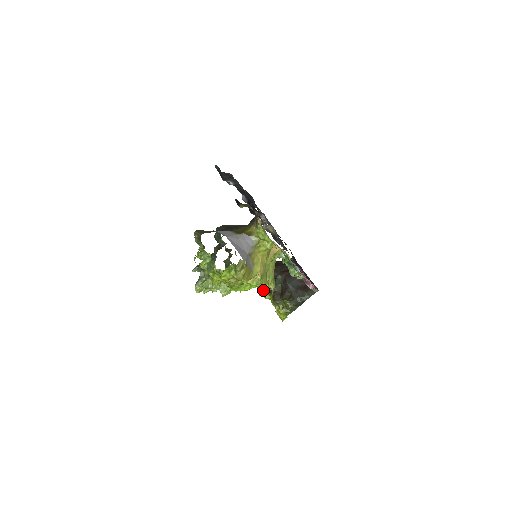
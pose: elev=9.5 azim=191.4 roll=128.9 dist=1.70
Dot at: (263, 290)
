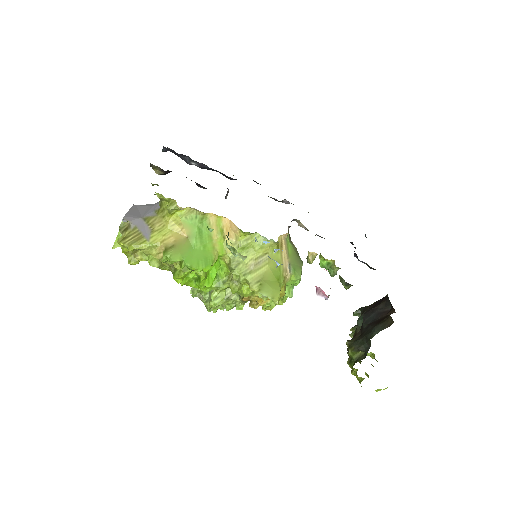
Dot at: occluded
